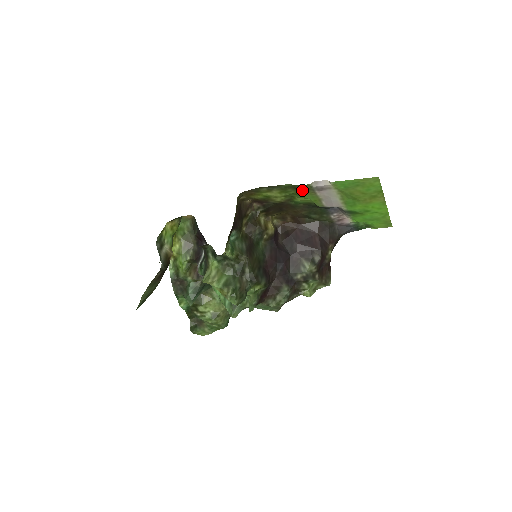
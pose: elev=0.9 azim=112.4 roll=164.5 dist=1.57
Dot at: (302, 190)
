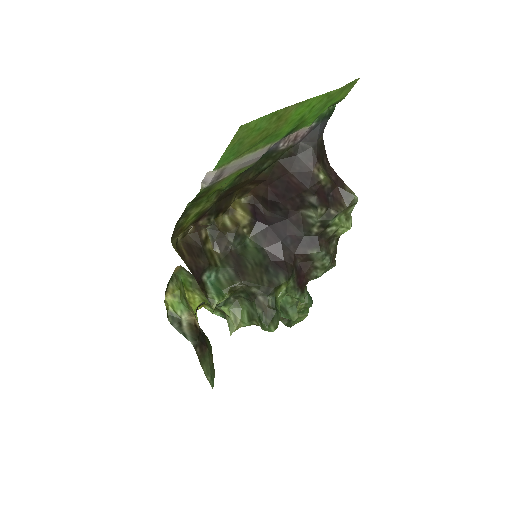
Dot at: (207, 192)
